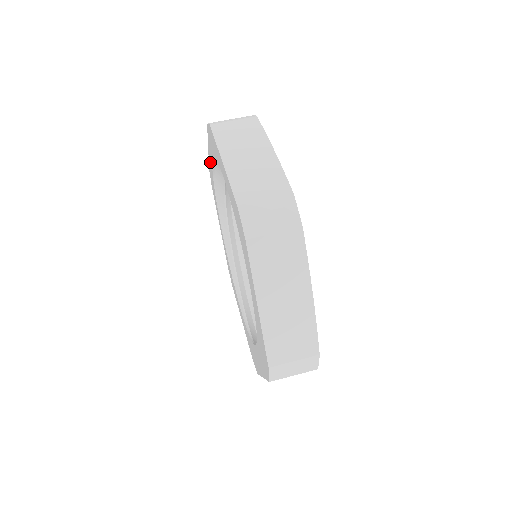
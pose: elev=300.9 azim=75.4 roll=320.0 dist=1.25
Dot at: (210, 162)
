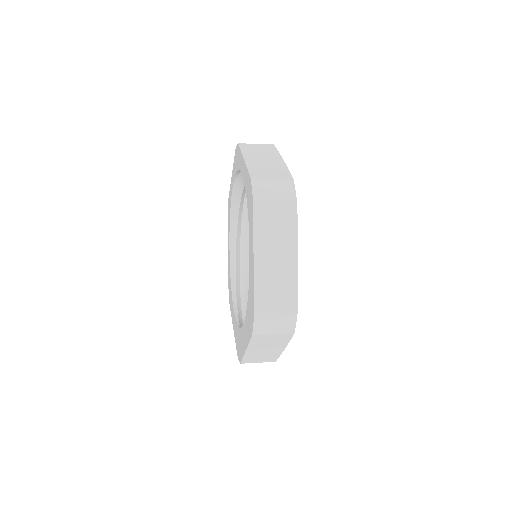
Dot at: (231, 187)
